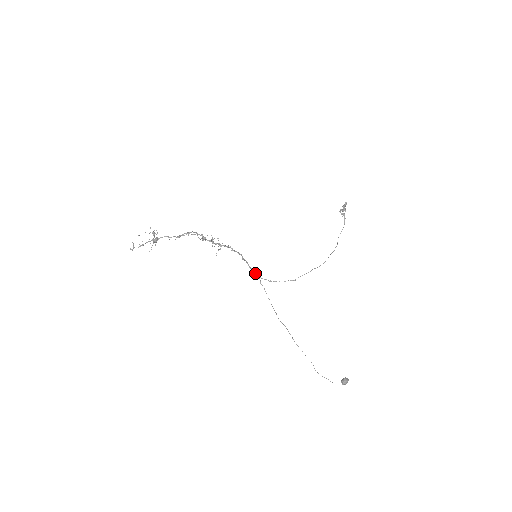
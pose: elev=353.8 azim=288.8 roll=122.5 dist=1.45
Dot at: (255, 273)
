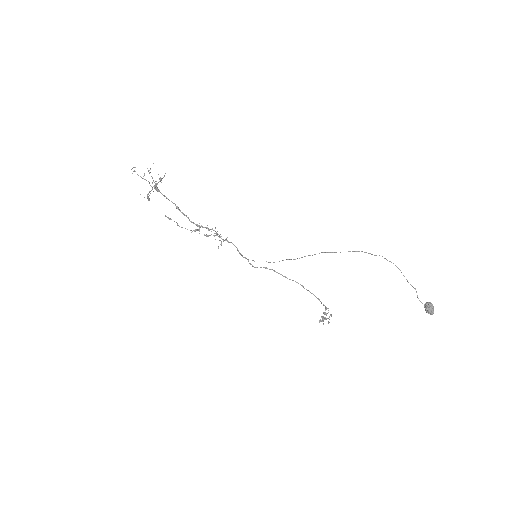
Dot at: occluded
